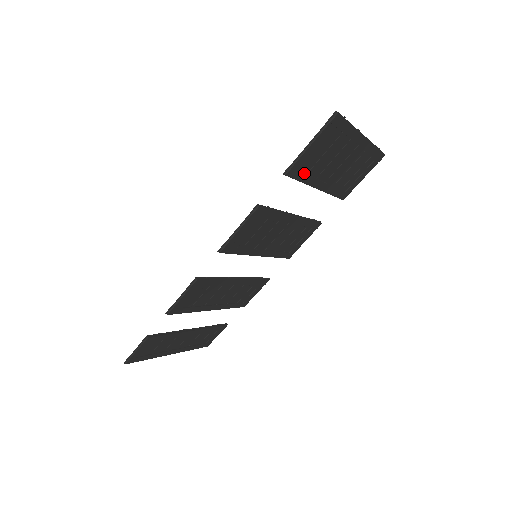
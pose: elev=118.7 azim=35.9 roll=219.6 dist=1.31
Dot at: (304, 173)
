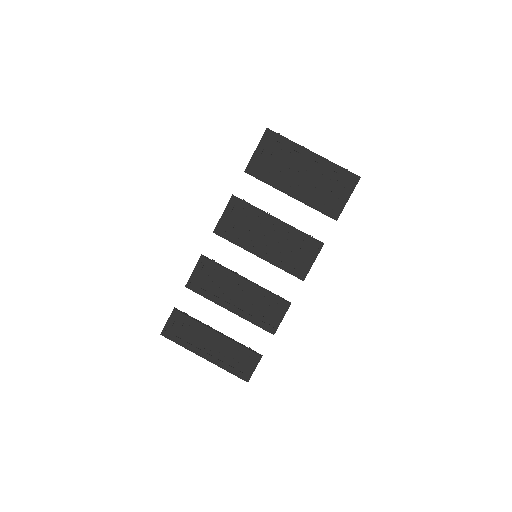
Dot at: (263, 174)
